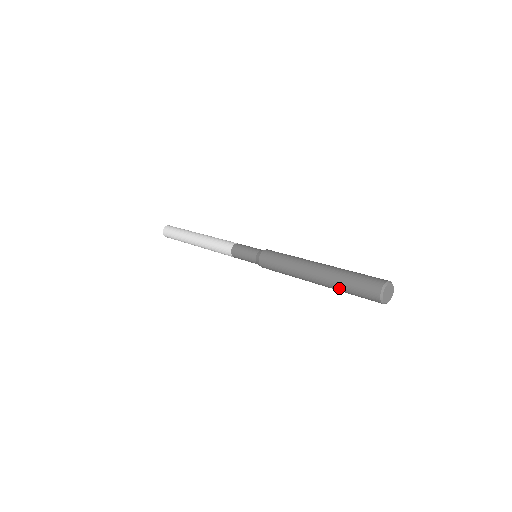
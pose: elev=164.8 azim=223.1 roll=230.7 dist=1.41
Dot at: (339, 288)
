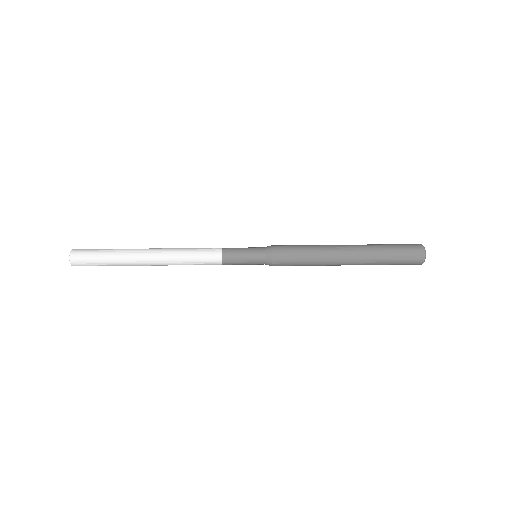
Dot at: (380, 261)
